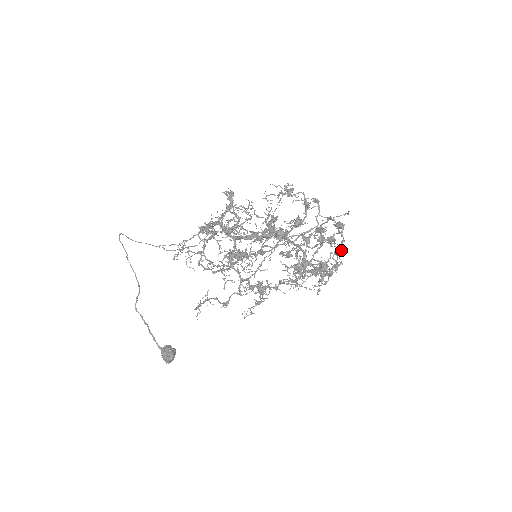
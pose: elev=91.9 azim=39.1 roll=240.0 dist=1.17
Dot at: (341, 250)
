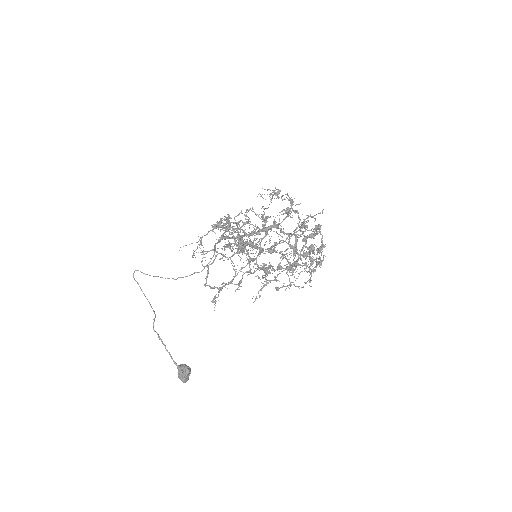
Dot at: (322, 246)
